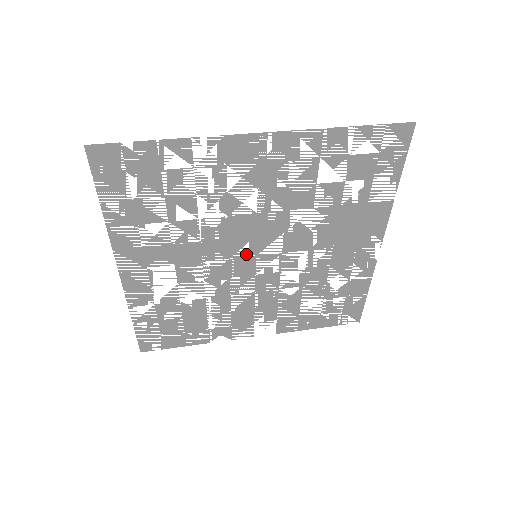
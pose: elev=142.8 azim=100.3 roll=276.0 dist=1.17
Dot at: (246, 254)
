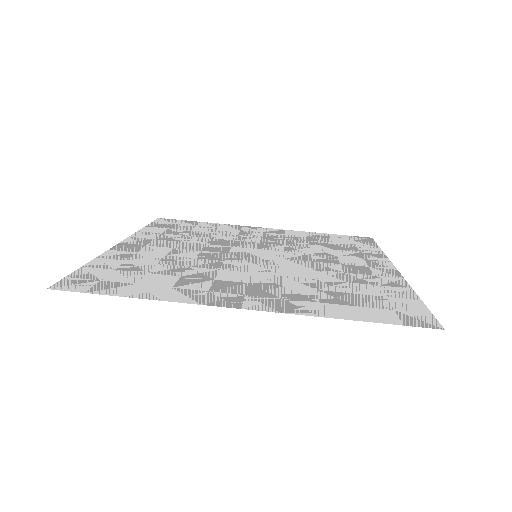
Dot at: (245, 256)
